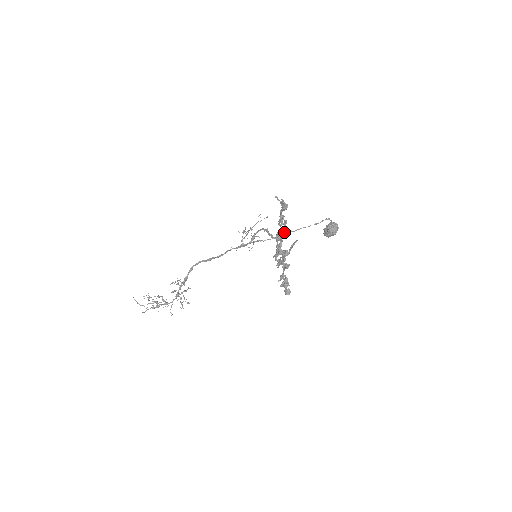
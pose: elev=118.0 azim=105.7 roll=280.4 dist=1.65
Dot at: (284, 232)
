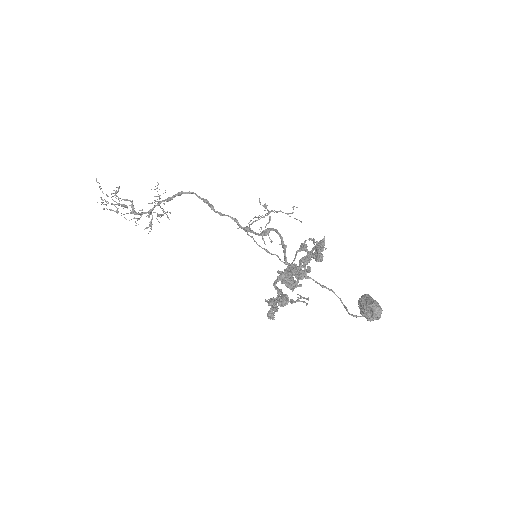
Dot at: occluded
